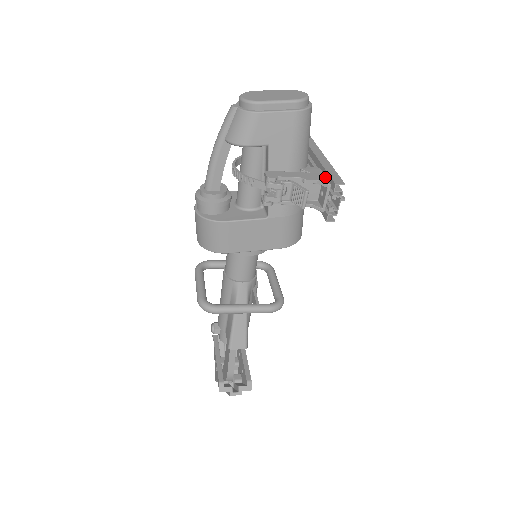
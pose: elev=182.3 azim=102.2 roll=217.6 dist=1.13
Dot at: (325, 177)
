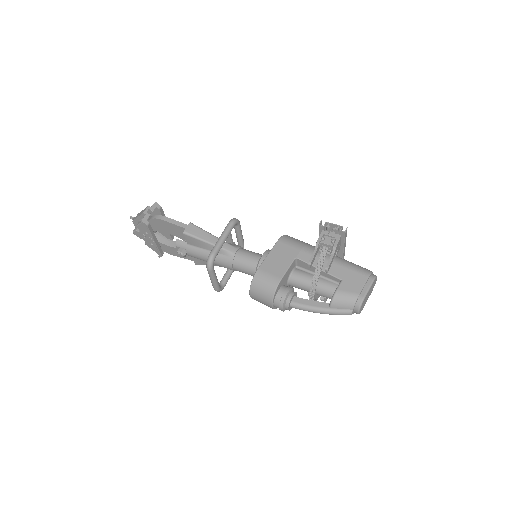
Dot at: occluded
